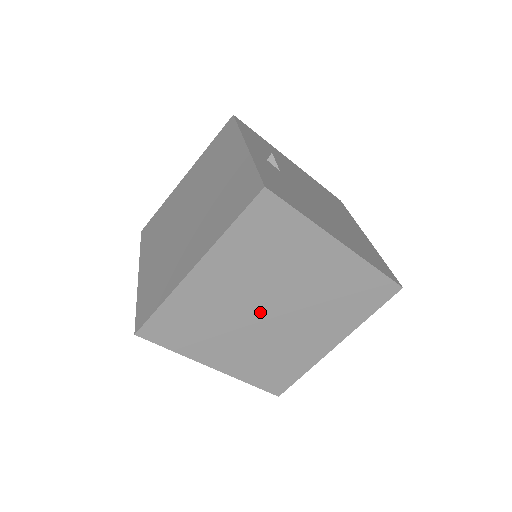
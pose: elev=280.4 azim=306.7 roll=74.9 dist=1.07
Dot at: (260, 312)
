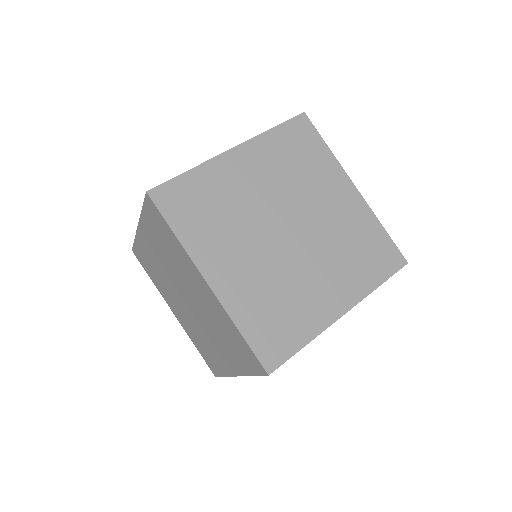
Dot at: (276, 226)
